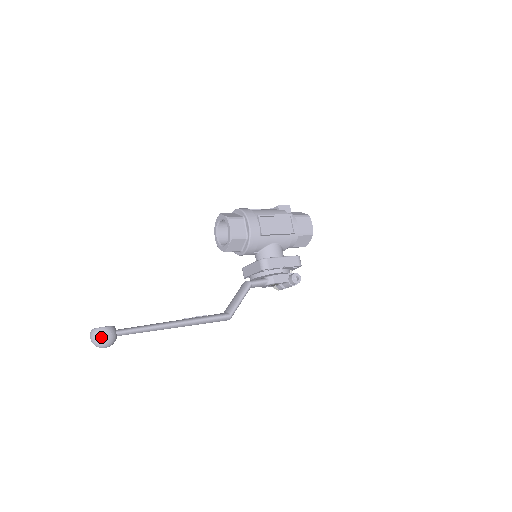
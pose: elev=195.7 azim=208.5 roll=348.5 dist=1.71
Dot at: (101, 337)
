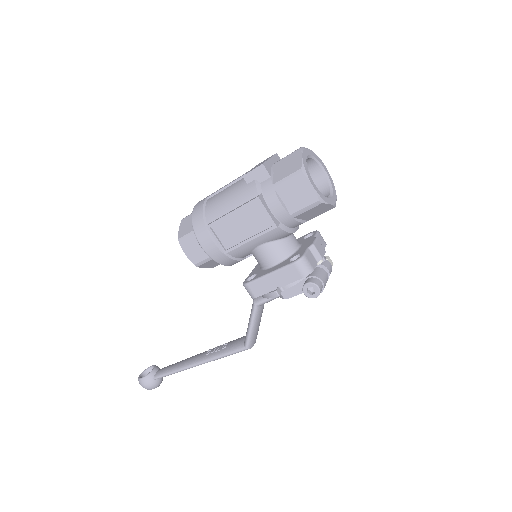
Dot at: (143, 387)
